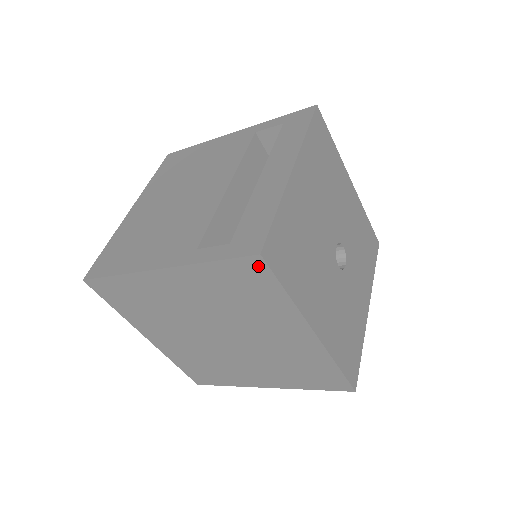
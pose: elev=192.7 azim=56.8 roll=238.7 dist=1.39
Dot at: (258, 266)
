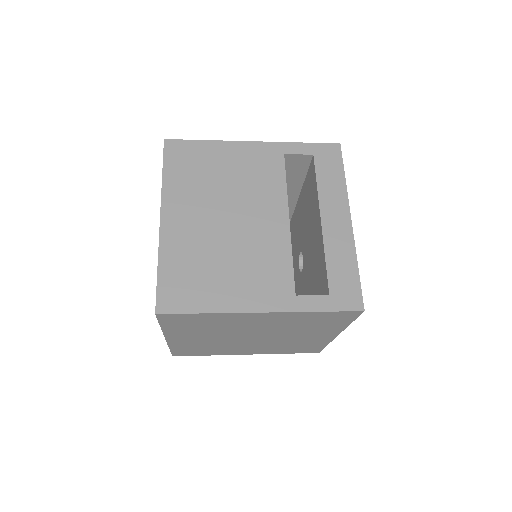
Dot at: (353, 314)
